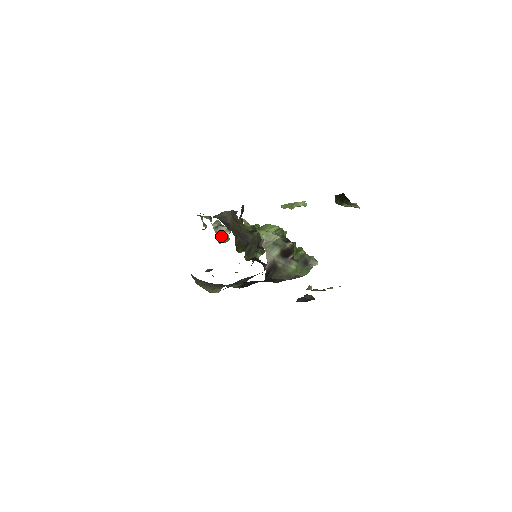
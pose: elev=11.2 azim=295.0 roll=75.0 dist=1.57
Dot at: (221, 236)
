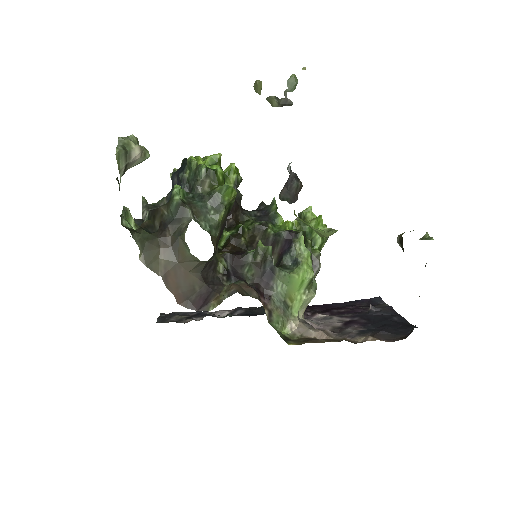
Dot at: (134, 165)
